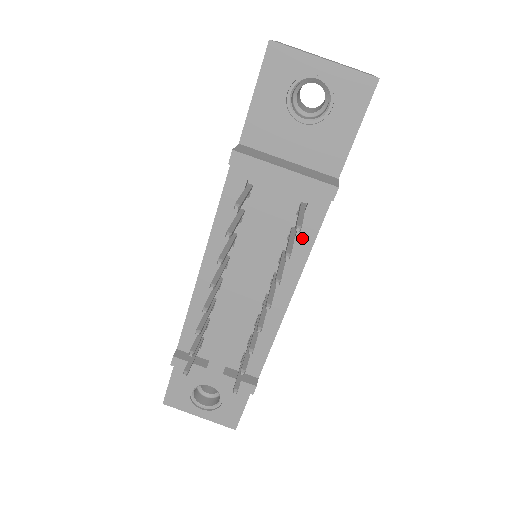
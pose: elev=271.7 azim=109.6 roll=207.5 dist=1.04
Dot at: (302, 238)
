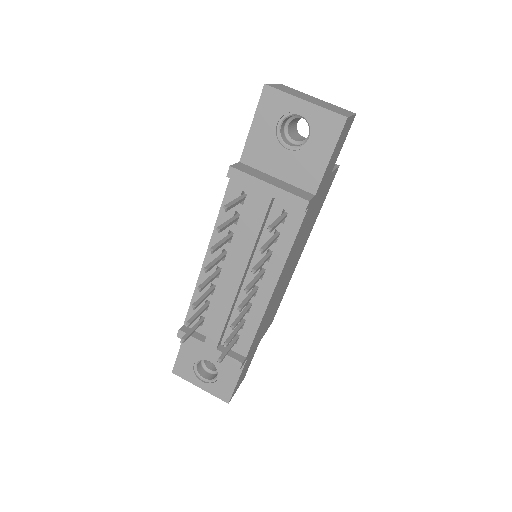
Dot at: (283, 241)
